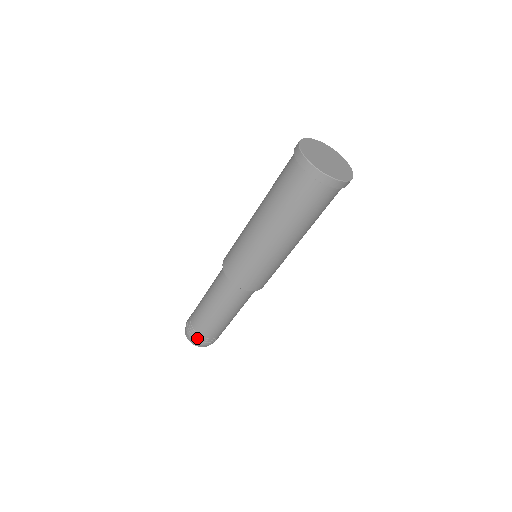
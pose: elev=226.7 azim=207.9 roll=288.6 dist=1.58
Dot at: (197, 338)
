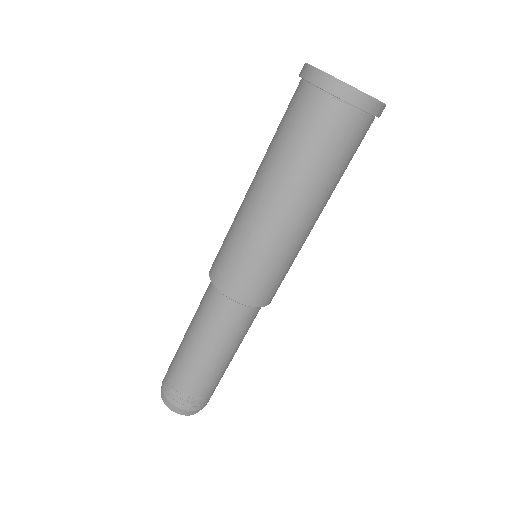
Dot at: (201, 404)
